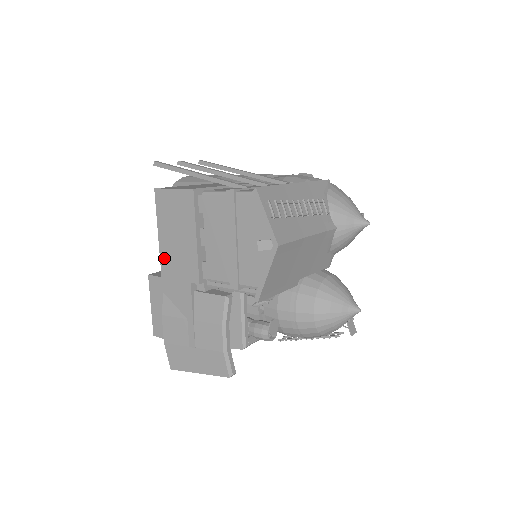
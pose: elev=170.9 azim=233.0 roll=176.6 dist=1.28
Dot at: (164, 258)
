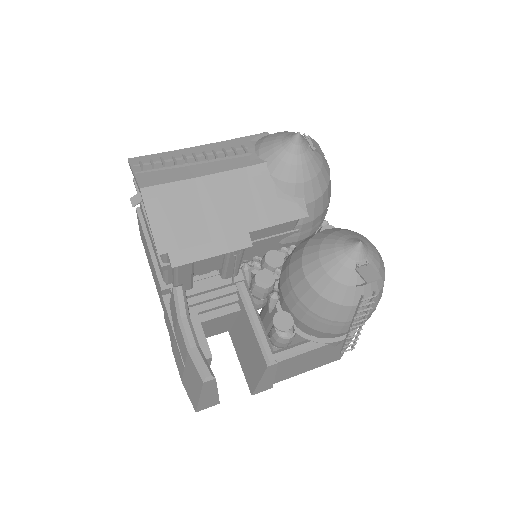
Dot at: (157, 290)
